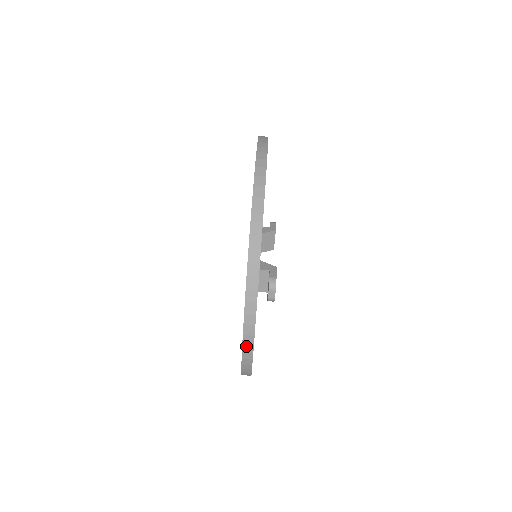
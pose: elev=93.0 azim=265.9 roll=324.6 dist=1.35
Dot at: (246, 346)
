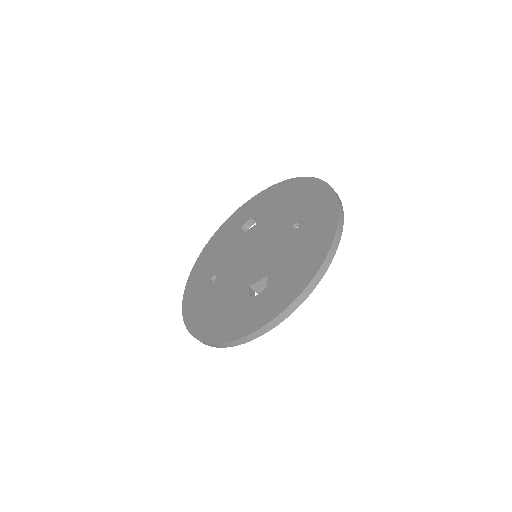
Dot at: (247, 338)
